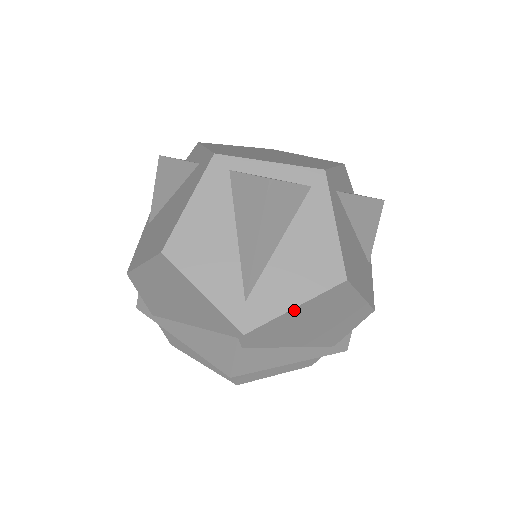
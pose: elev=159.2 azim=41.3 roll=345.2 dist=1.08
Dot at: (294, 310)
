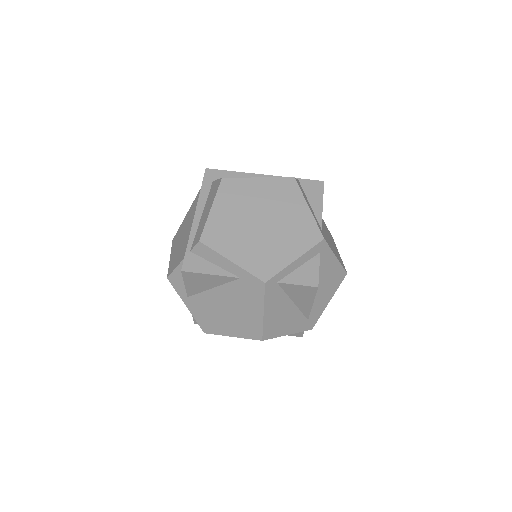
Dot at: (327, 302)
